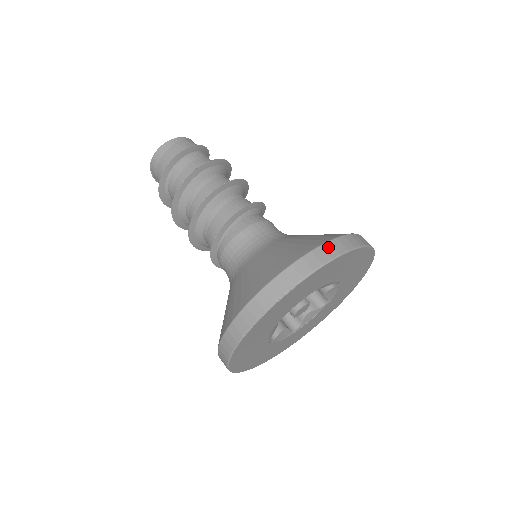
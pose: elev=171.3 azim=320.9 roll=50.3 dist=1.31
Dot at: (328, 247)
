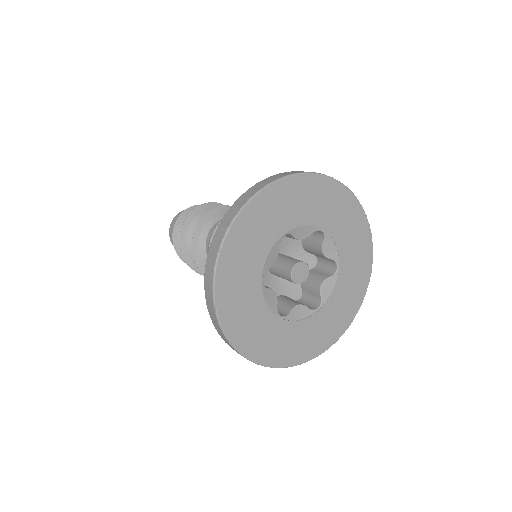
Dot at: (265, 180)
